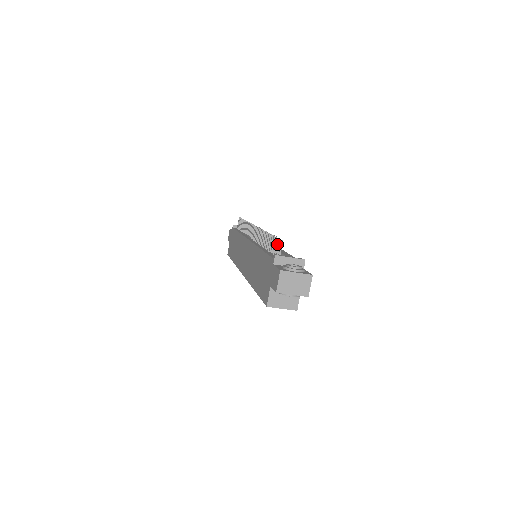
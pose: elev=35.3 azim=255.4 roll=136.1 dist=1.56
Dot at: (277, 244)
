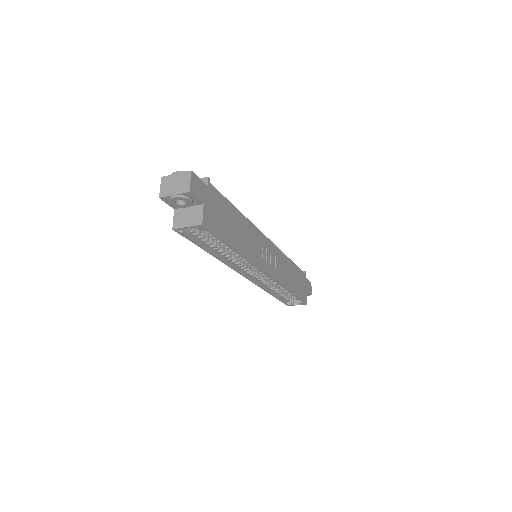
Dot at: occluded
